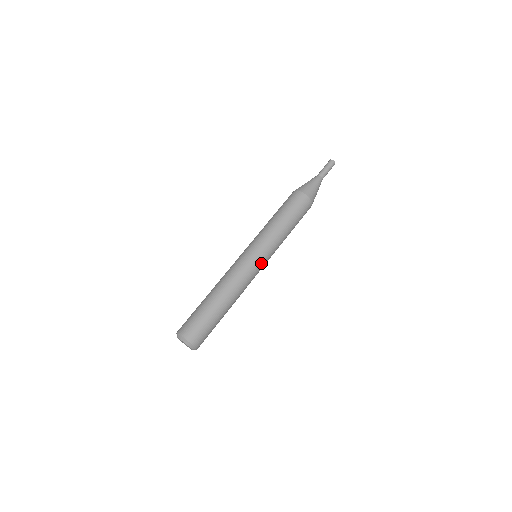
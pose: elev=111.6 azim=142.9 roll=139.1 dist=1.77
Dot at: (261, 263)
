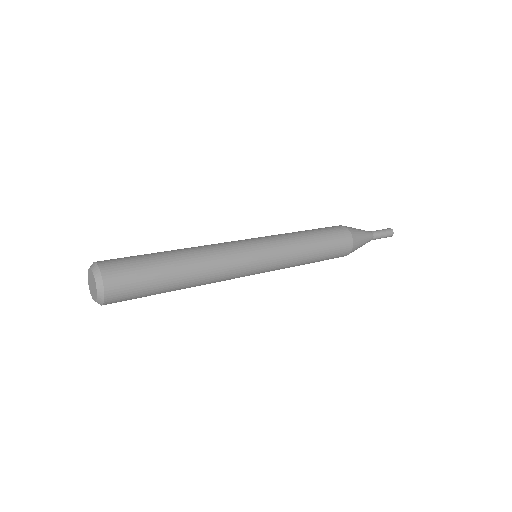
Dot at: (259, 265)
